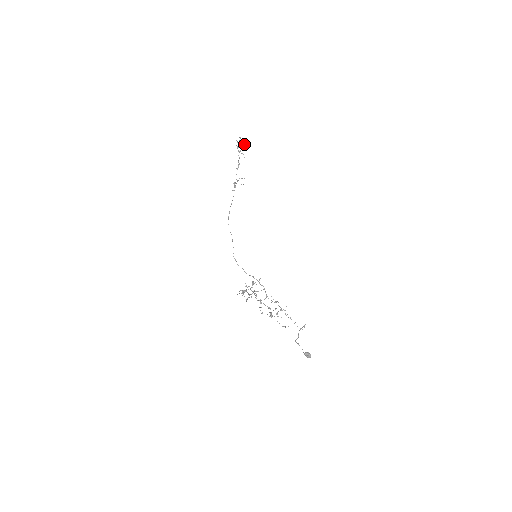
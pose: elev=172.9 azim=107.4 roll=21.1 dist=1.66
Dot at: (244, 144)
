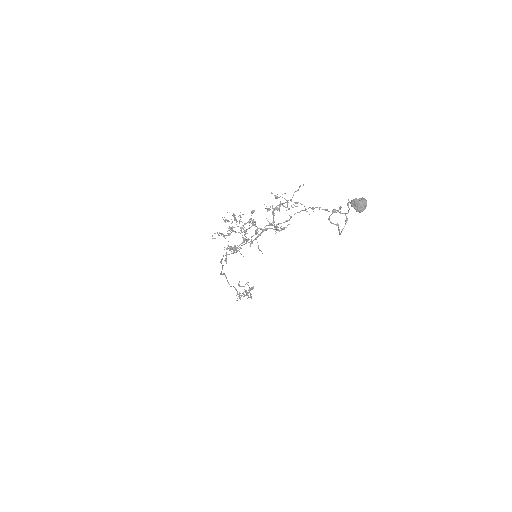
Dot at: (253, 287)
